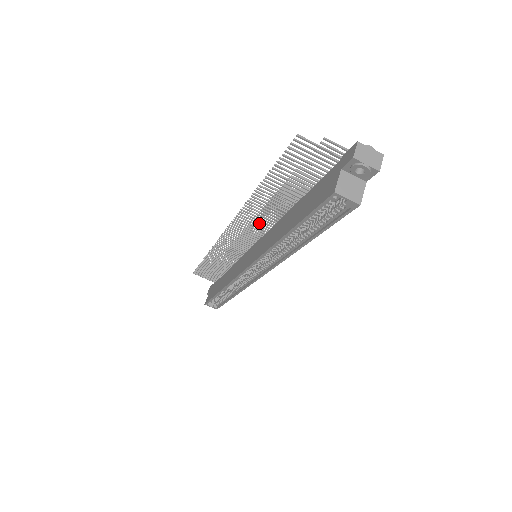
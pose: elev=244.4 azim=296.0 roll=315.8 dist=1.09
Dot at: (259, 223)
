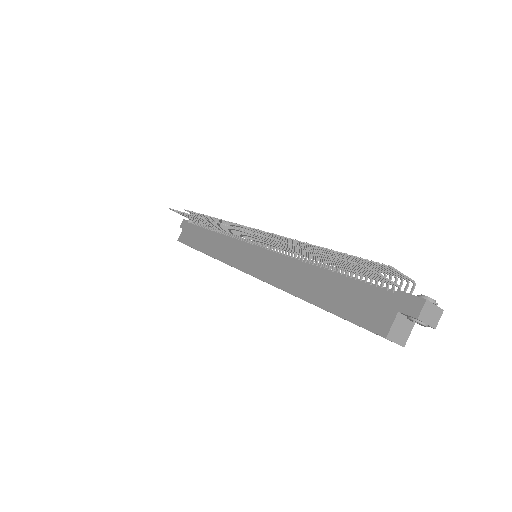
Dot at: (272, 244)
